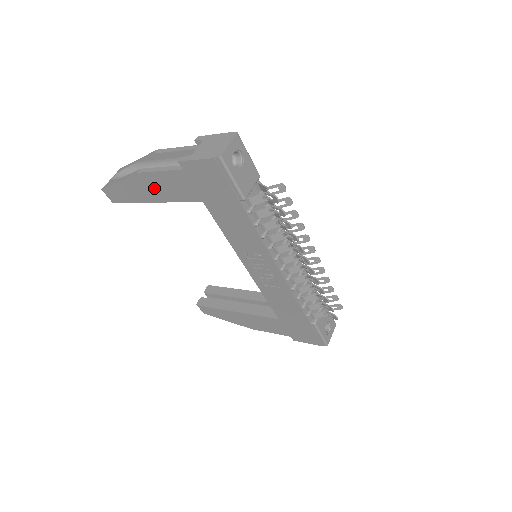
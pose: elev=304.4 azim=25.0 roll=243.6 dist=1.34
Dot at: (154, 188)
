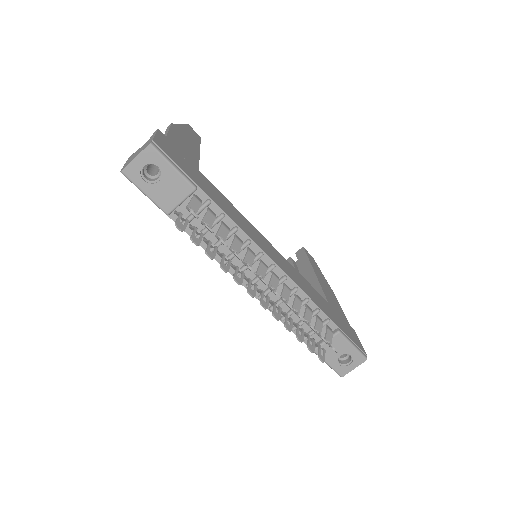
Dot at: occluded
